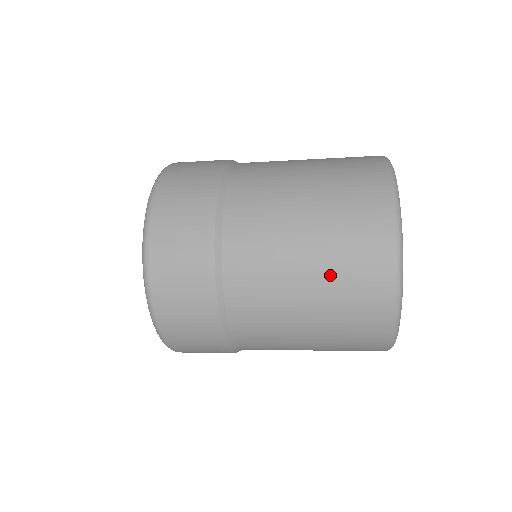
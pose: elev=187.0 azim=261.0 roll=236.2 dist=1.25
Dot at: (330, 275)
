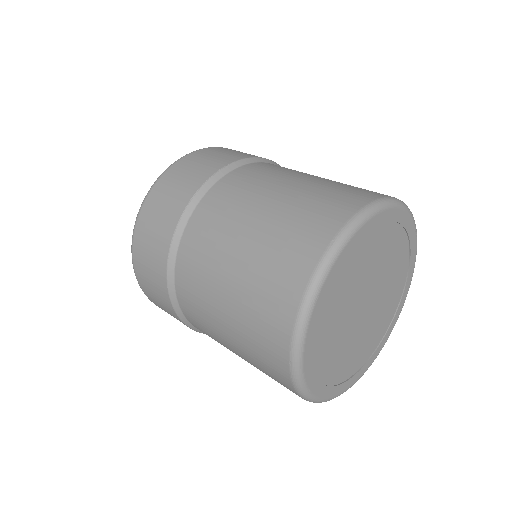
Dot at: (252, 271)
